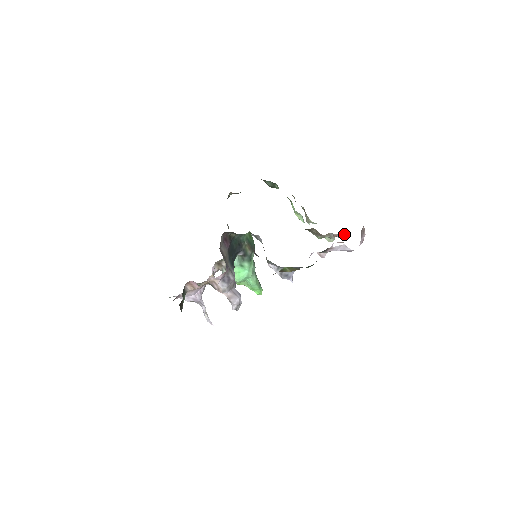
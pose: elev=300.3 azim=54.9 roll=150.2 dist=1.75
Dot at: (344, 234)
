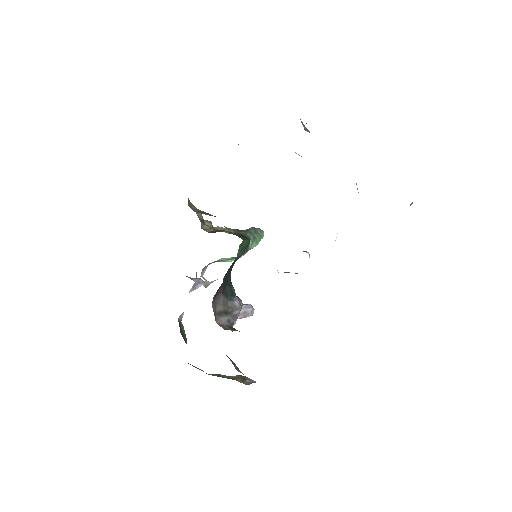
Dot at: occluded
